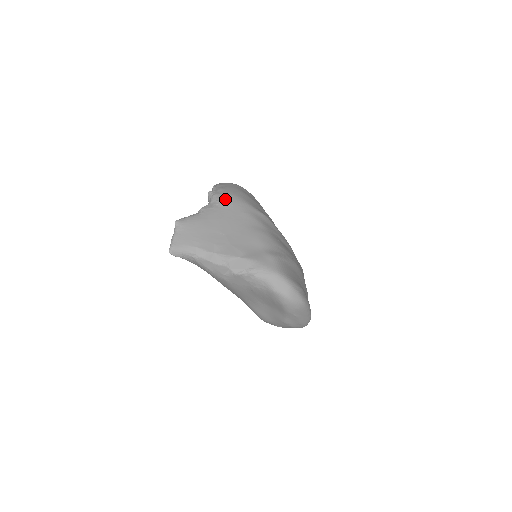
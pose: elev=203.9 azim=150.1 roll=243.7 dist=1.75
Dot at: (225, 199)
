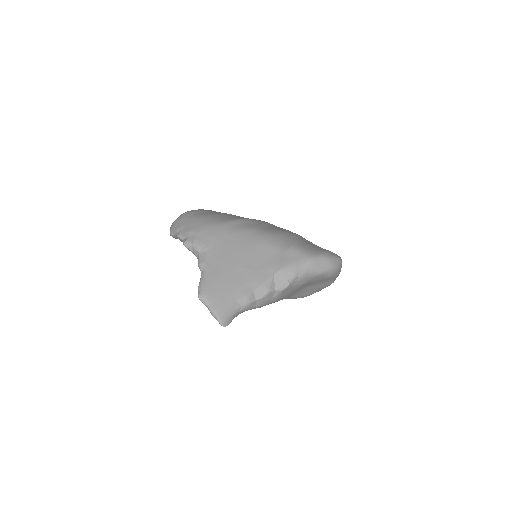
Dot at: (206, 238)
